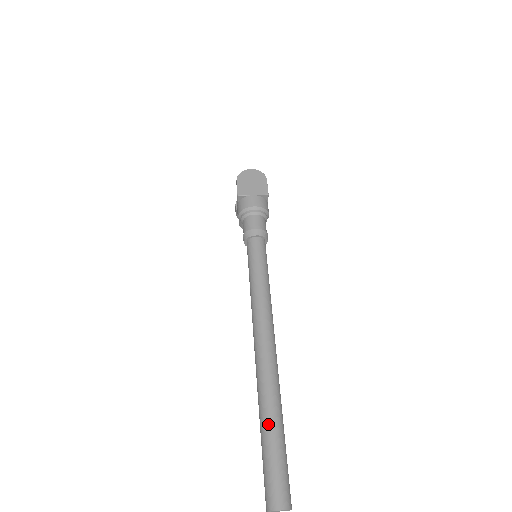
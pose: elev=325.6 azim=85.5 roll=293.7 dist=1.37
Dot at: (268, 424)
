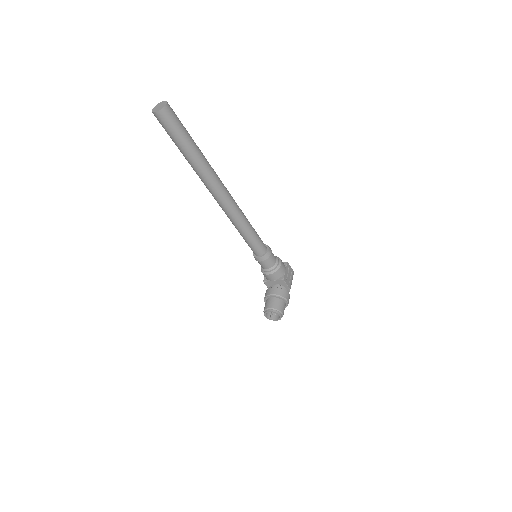
Dot at: occluded
